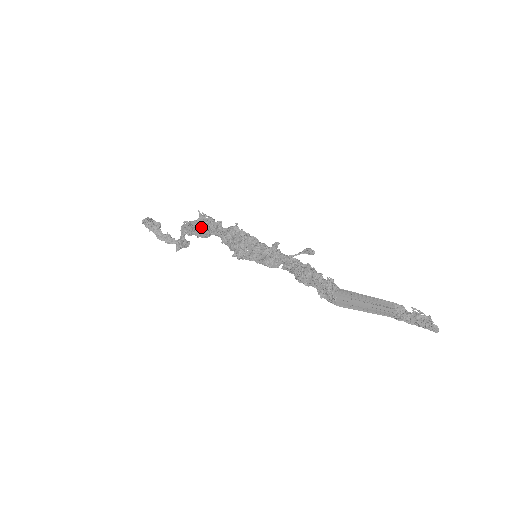
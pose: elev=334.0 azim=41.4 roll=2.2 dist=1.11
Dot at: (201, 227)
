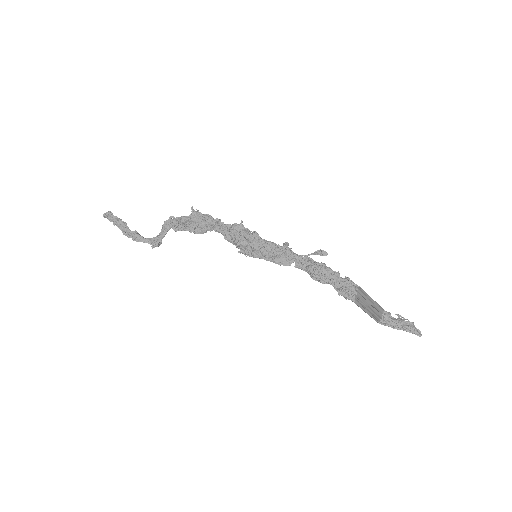
Dot at: (196, 222)
